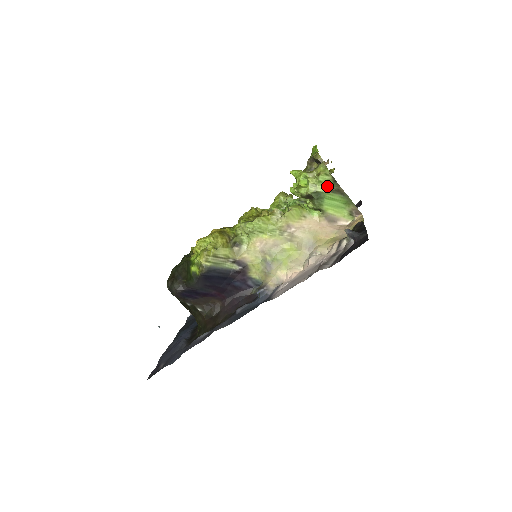
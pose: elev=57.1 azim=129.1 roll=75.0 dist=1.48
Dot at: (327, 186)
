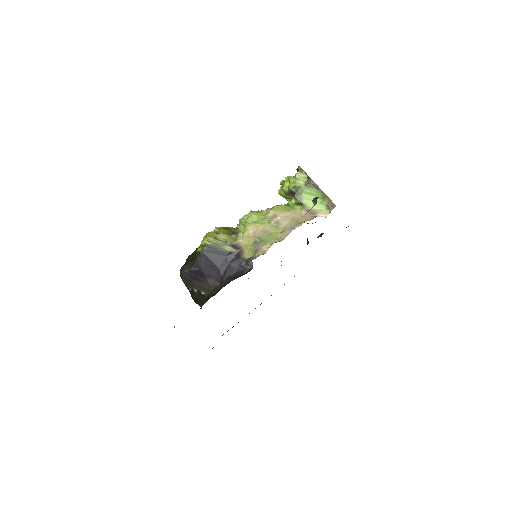
Dot at: (303, 182)
